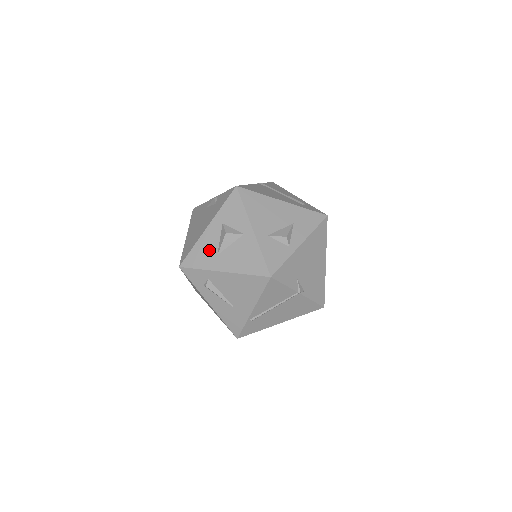
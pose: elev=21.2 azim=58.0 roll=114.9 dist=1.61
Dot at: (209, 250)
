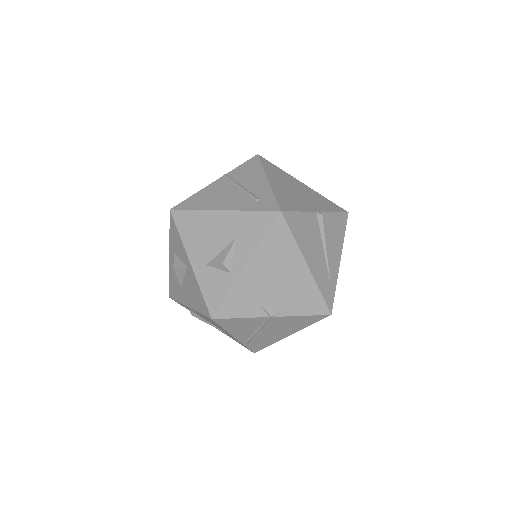
Dot at: (176, 282)
